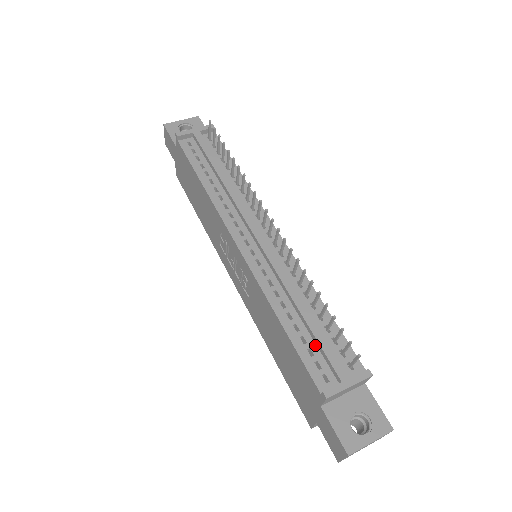
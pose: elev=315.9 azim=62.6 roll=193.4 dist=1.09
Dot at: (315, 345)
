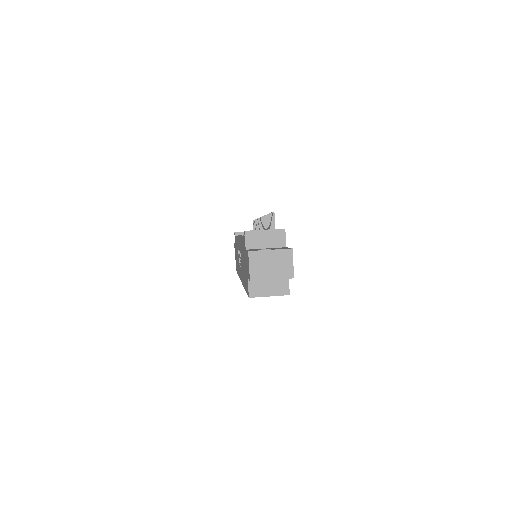
Dot at: occluded
